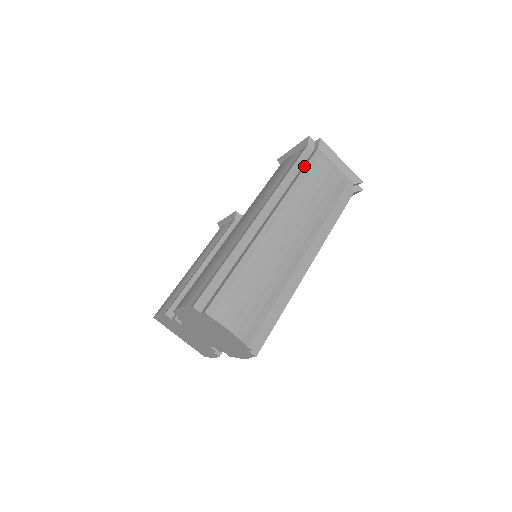
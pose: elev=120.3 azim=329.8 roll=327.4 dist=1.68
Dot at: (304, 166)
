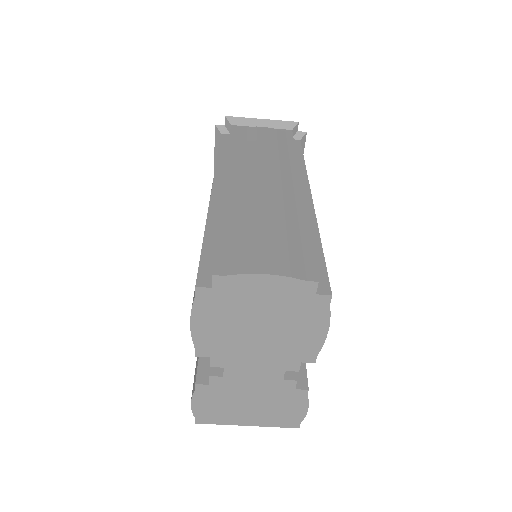
Dot at: occluded
